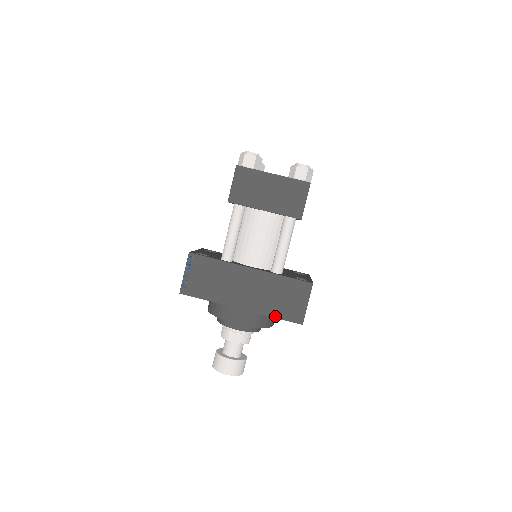
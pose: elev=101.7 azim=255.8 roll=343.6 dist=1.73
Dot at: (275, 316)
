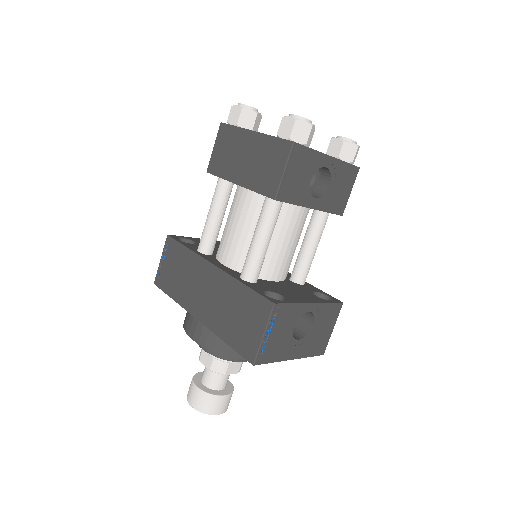
Dot at: (226, 341)
